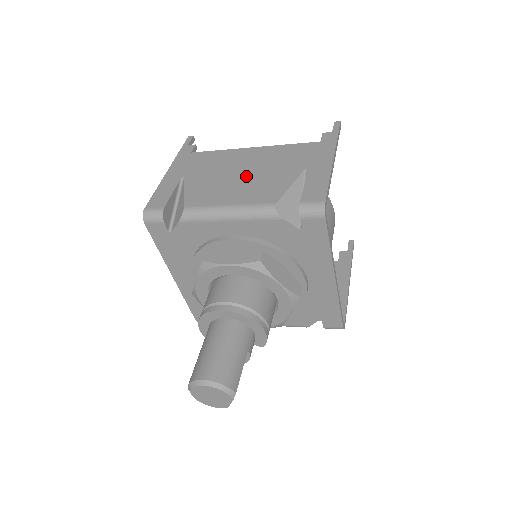
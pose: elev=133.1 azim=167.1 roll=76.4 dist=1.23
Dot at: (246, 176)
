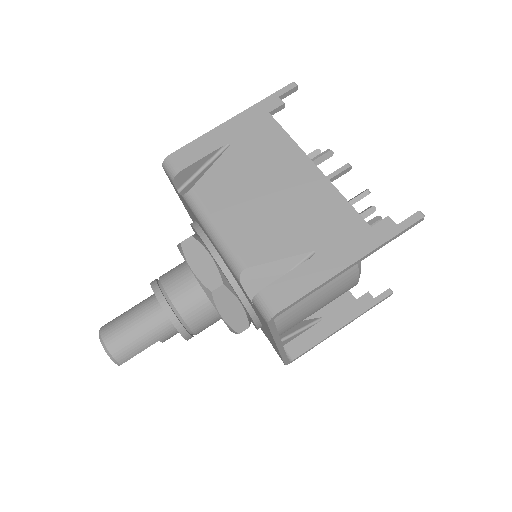
Dot at: (267, 203)
